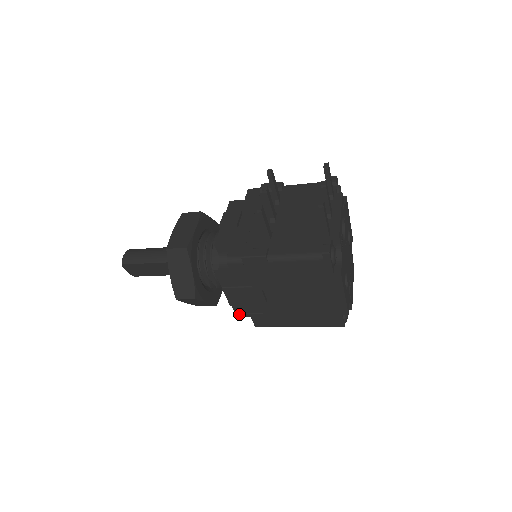
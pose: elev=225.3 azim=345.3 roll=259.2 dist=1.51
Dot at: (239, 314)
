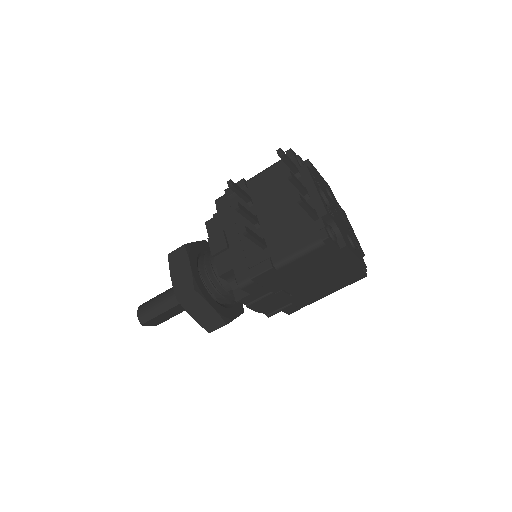
Dot at: (270, 314)
